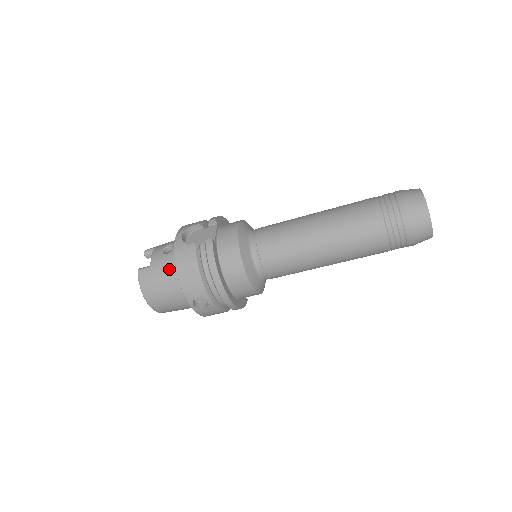
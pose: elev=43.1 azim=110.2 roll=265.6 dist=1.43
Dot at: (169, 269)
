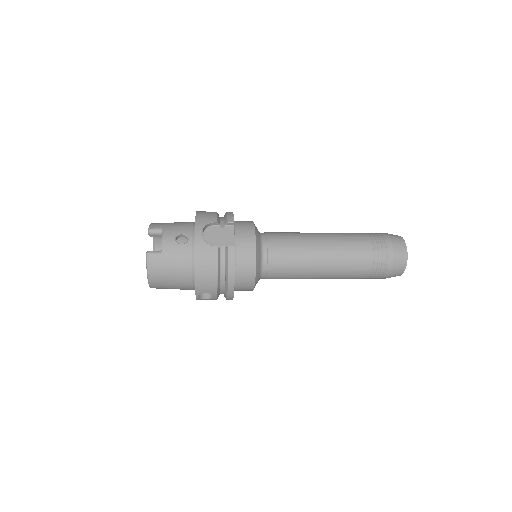
Dot at: (183, 261)
